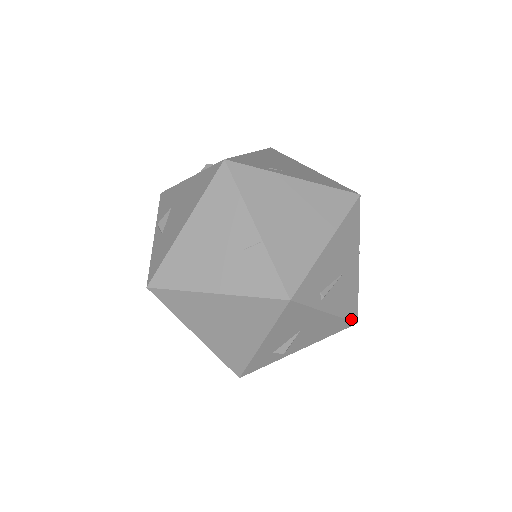
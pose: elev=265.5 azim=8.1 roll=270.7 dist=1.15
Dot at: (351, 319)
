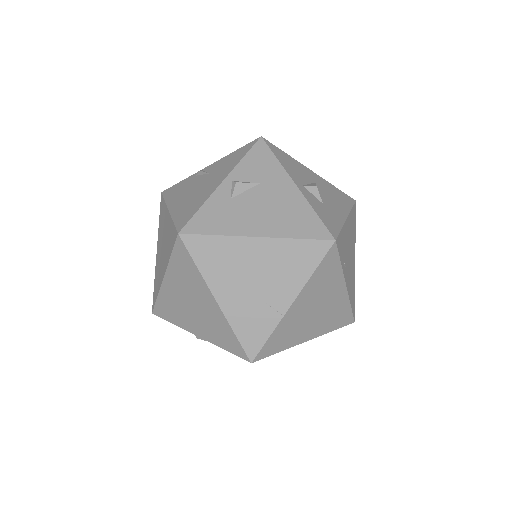
Dot at: occluded
